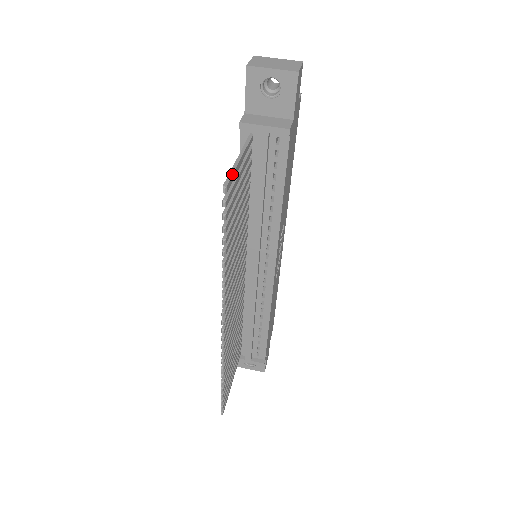
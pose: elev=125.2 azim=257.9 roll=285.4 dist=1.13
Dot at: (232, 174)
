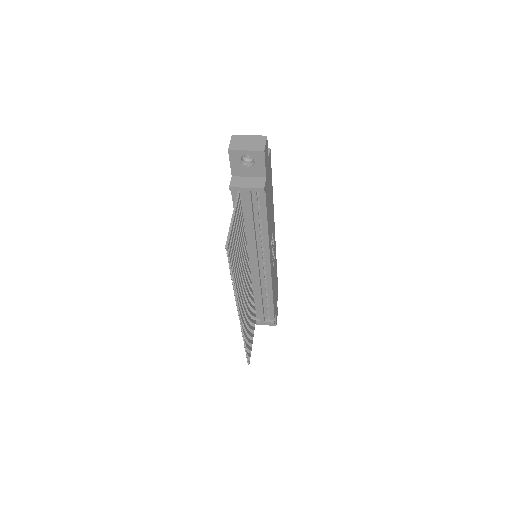
Dot at: (230, 235)
